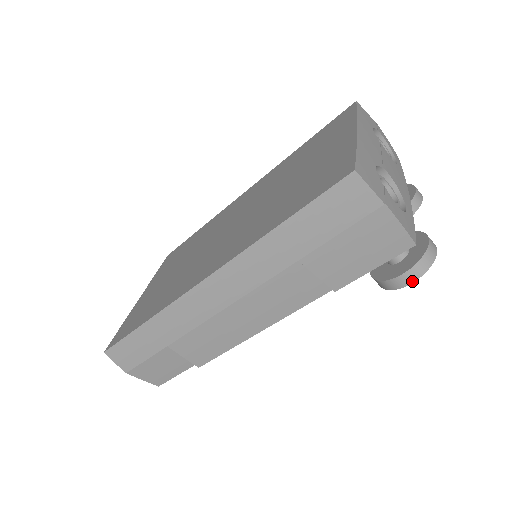
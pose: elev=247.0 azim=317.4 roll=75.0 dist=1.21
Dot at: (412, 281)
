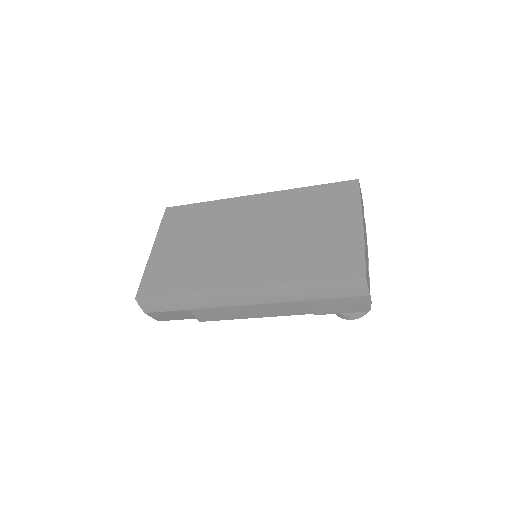
Dot at: (354, 319)
